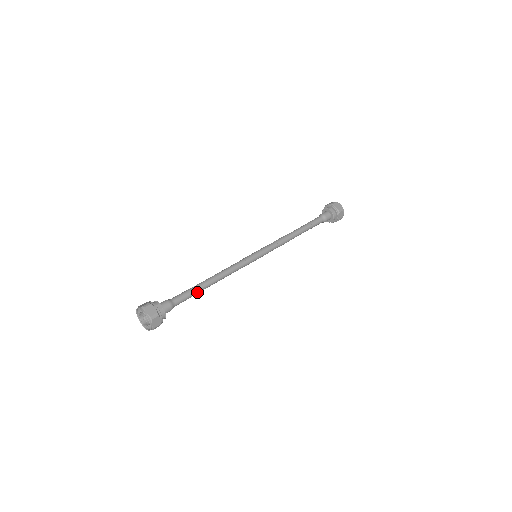
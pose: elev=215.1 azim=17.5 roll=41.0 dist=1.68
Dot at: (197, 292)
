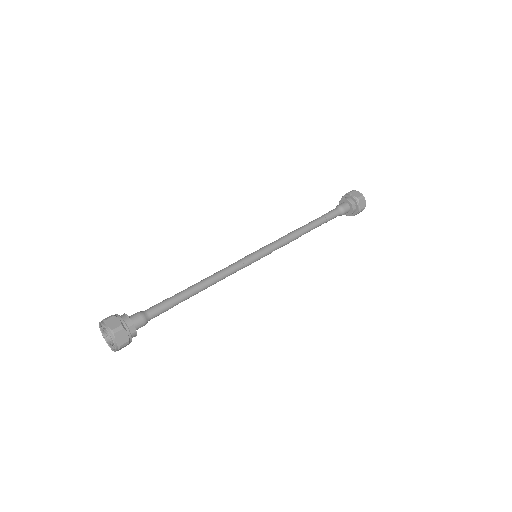
Dot at: occluded
